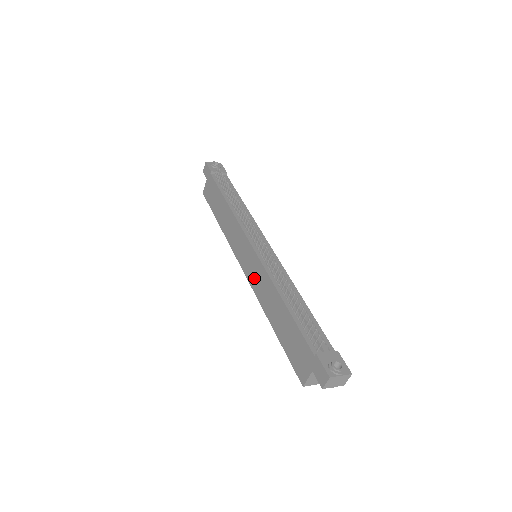
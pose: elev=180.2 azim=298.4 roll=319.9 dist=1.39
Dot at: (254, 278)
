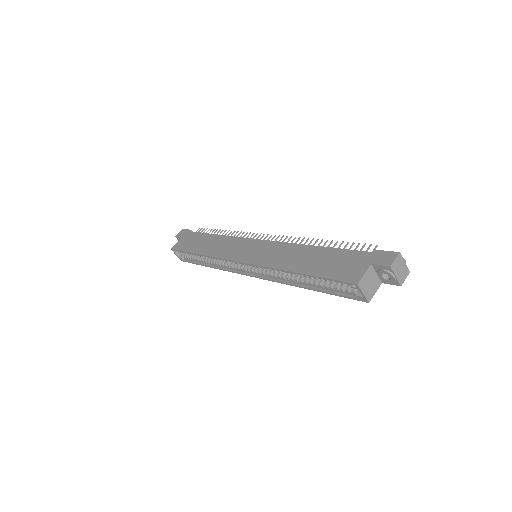
Dot at: (263, 256)
